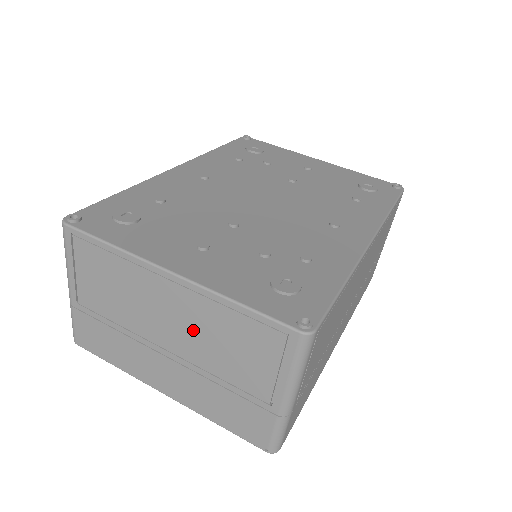
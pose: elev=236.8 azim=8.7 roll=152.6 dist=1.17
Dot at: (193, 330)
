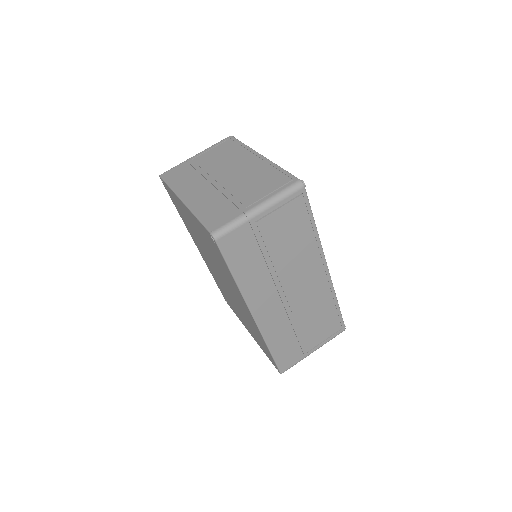
Dot at: (244, 174)
